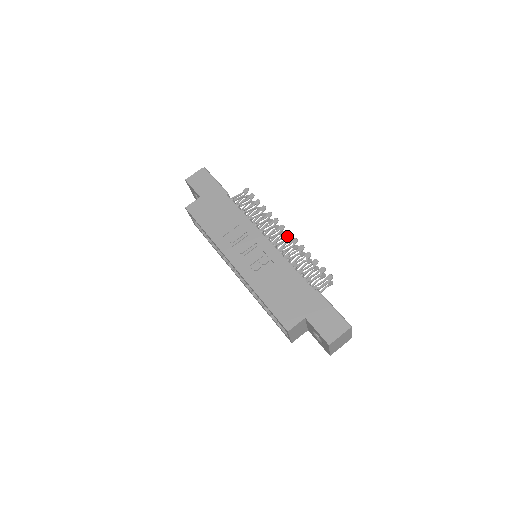
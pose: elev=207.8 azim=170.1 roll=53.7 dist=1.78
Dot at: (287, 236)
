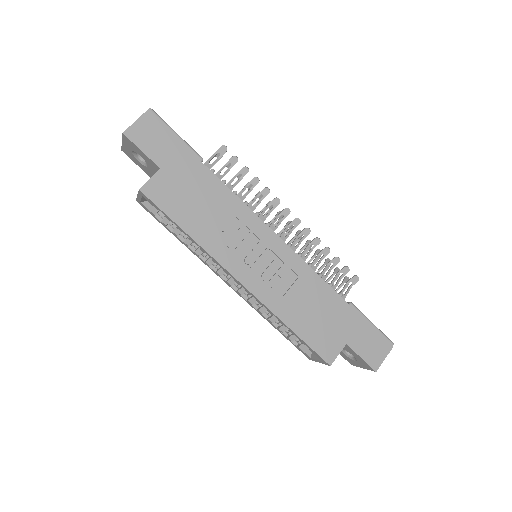
Dot at: (295, 225)
